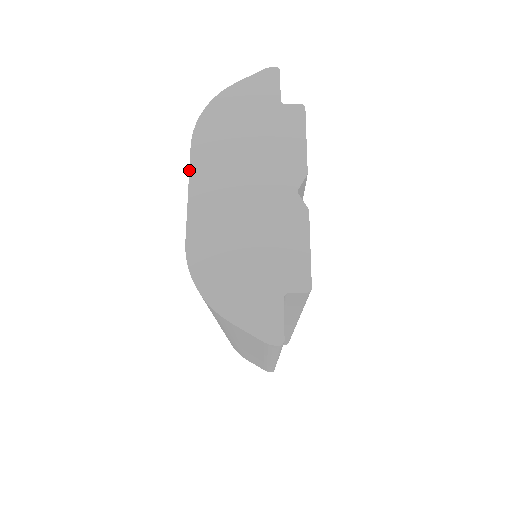
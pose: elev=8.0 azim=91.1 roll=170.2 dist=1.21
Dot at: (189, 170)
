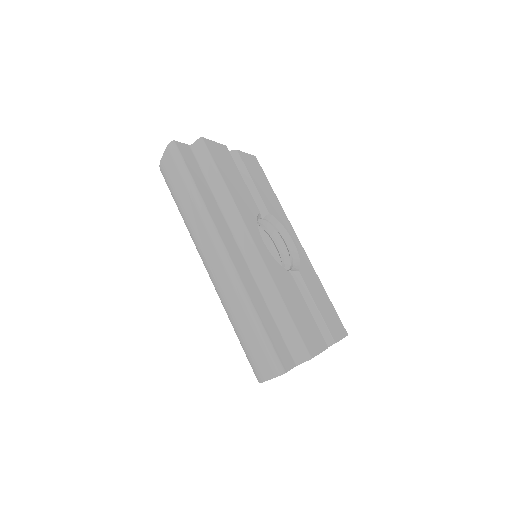
Dot at: occluded
